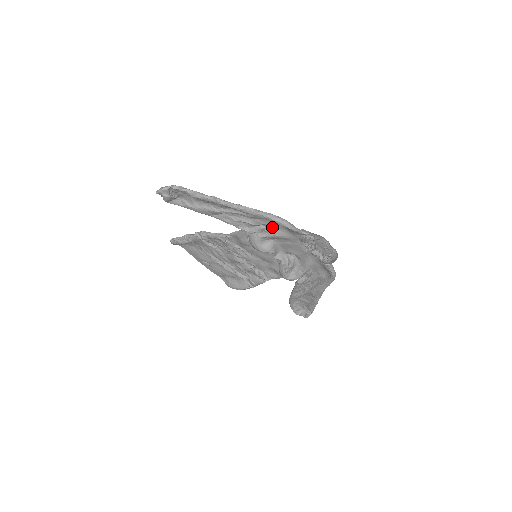
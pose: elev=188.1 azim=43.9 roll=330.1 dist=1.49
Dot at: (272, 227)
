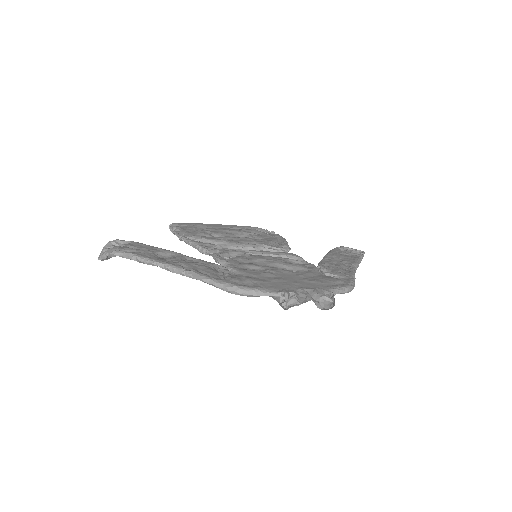
Dot at: (241, 276)
